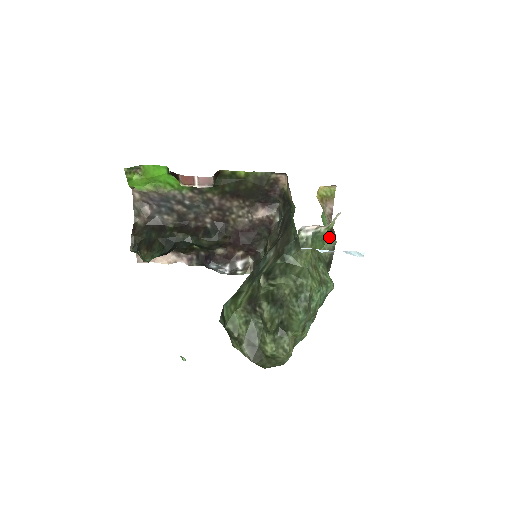
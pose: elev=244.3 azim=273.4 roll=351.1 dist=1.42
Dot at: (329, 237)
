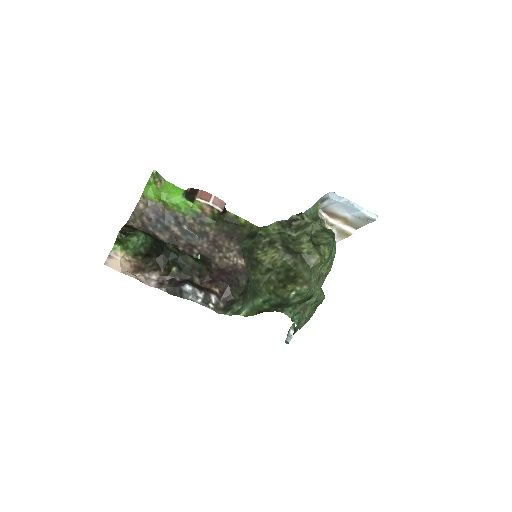
Dot at: occluded
